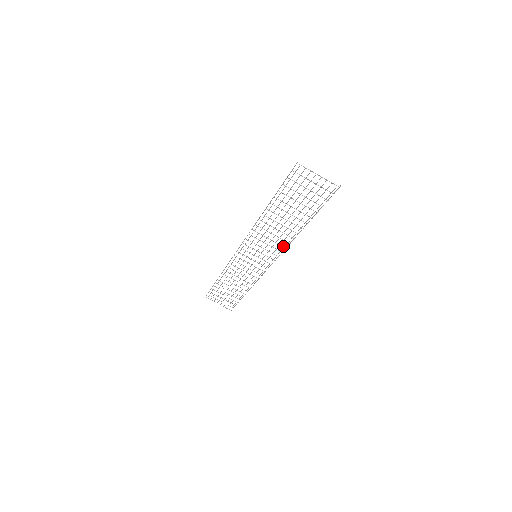
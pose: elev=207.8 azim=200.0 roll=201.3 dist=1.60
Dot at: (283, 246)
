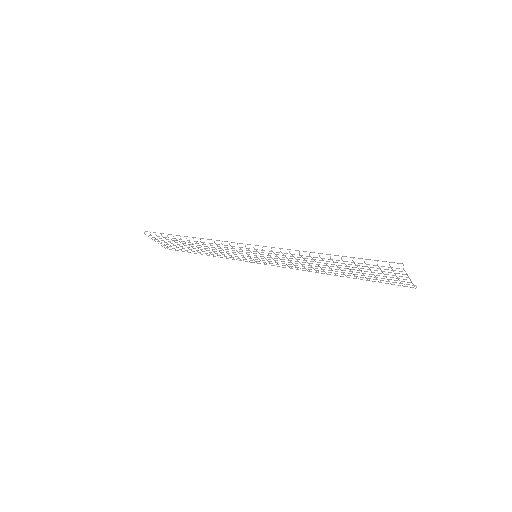
Dot at: occluded
